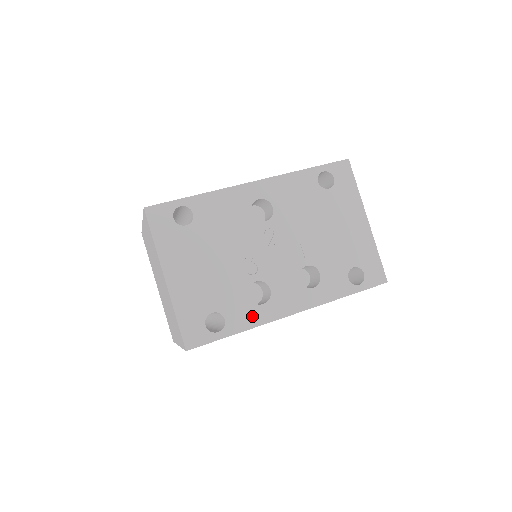
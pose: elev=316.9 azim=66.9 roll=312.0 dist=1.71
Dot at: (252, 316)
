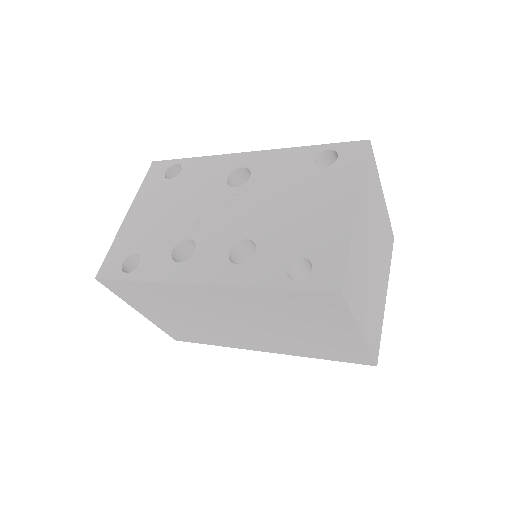
Dot at: (162, 270)
